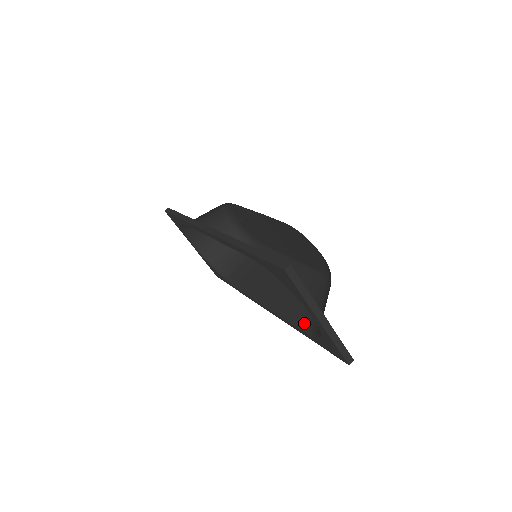
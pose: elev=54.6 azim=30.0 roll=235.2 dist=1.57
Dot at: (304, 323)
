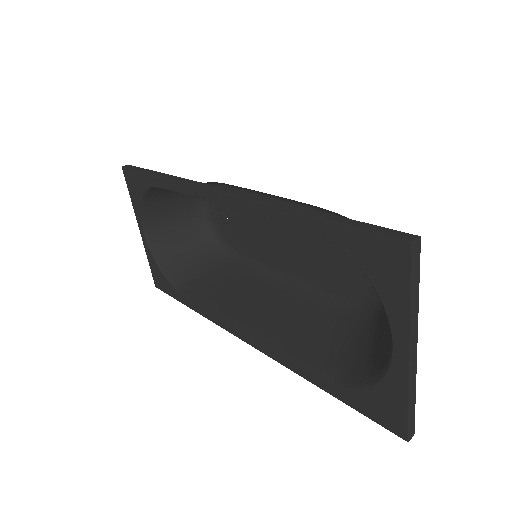
Dot at: (322, 365)
